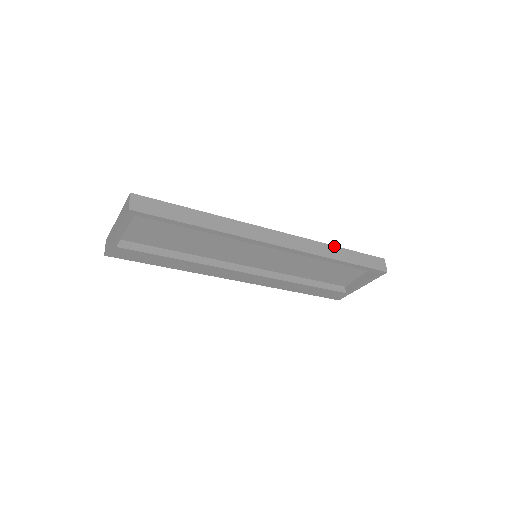
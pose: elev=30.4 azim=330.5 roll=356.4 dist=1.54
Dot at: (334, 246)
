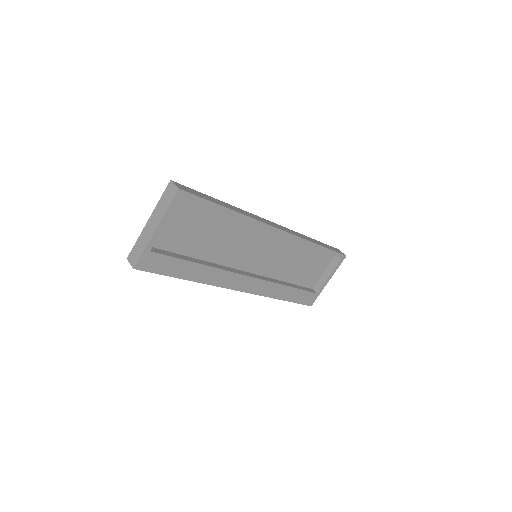
Dot at: (308, 237)
